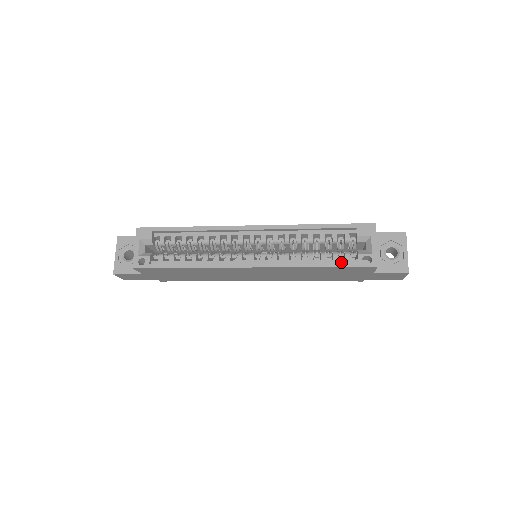
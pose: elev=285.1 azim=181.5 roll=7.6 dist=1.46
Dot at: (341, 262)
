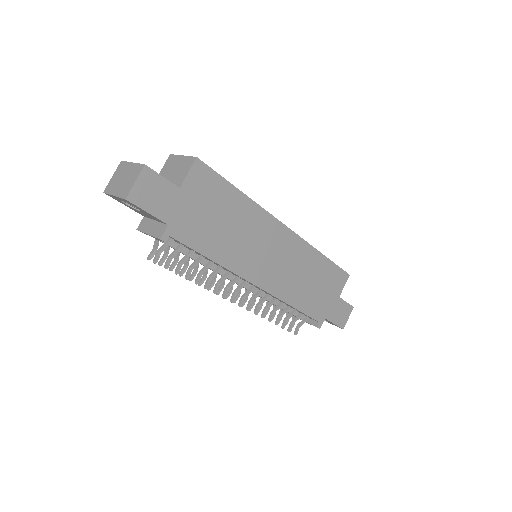
Dot at: occluded
